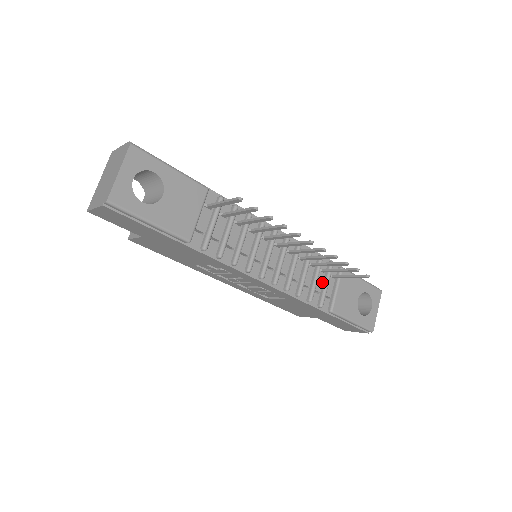
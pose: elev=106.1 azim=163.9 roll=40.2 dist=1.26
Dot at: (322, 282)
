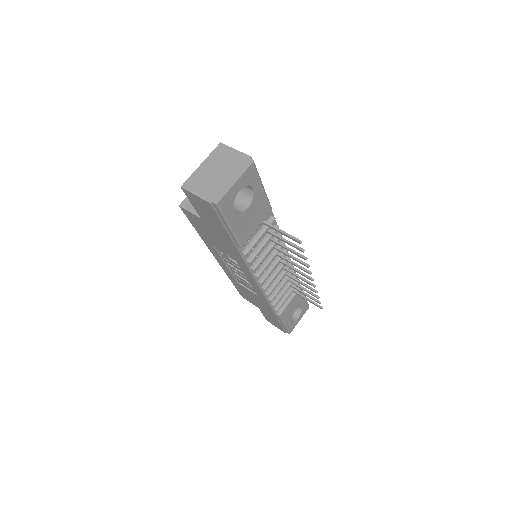
Dot at: (285, 292)
